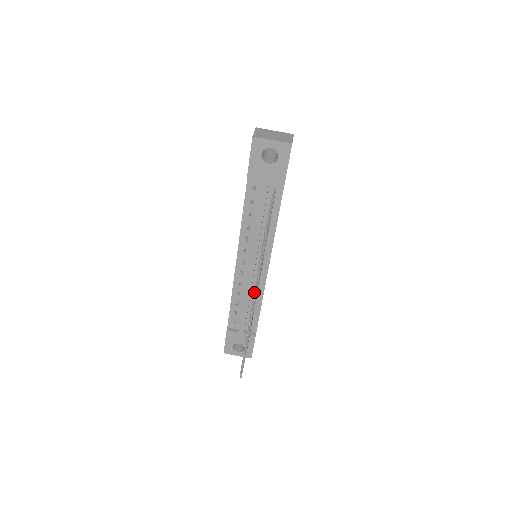
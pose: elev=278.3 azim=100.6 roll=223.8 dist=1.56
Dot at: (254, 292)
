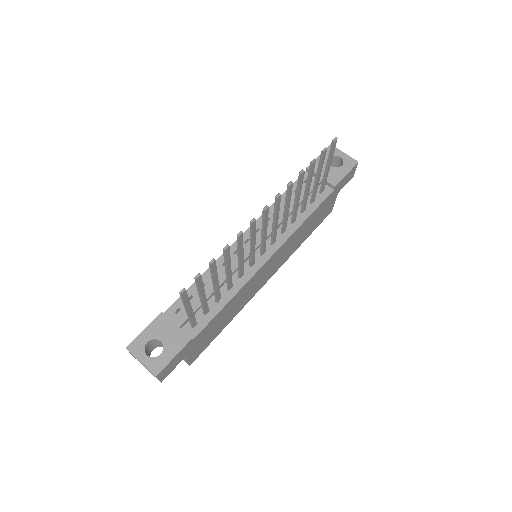
Dot at: occluded
